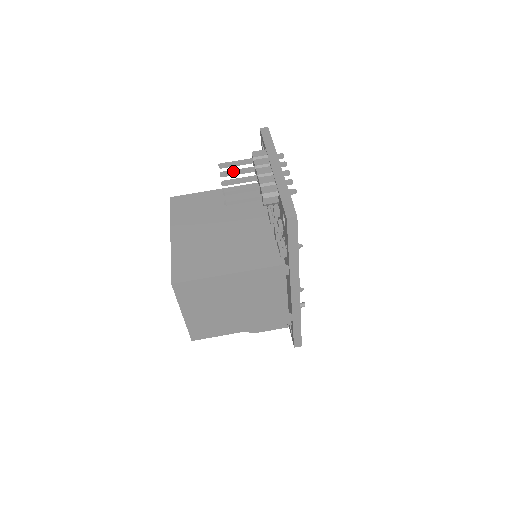
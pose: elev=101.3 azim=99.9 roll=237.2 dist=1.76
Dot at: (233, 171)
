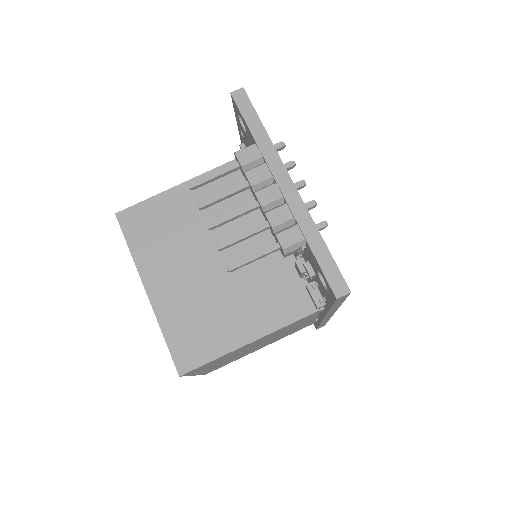
Dot at: (217, 198)
